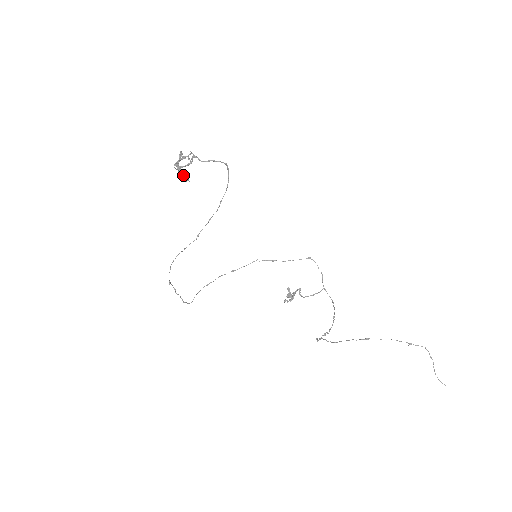
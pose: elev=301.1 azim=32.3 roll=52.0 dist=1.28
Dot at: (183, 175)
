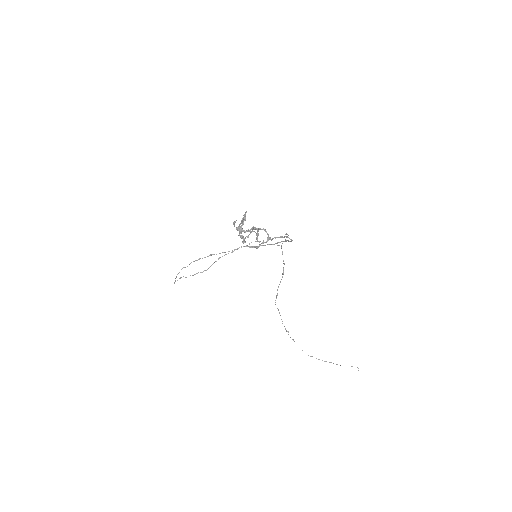
Dot at: (244, 241)
